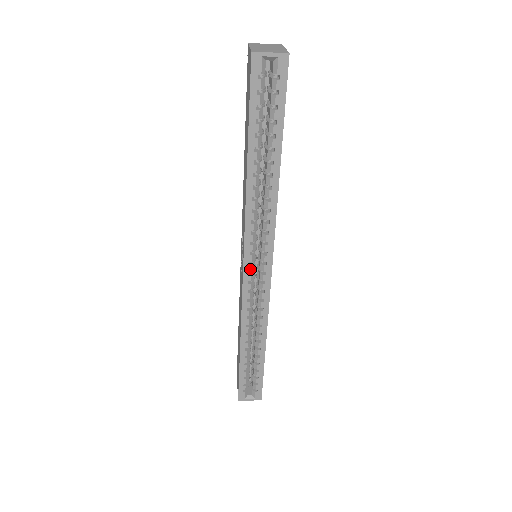
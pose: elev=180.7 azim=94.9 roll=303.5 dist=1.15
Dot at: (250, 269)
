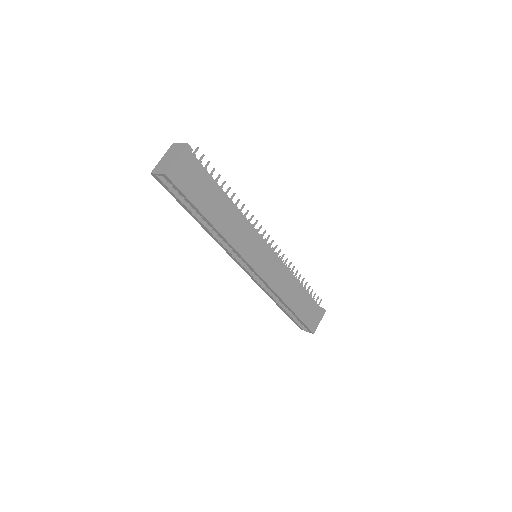
Dot at: (245, 268)
